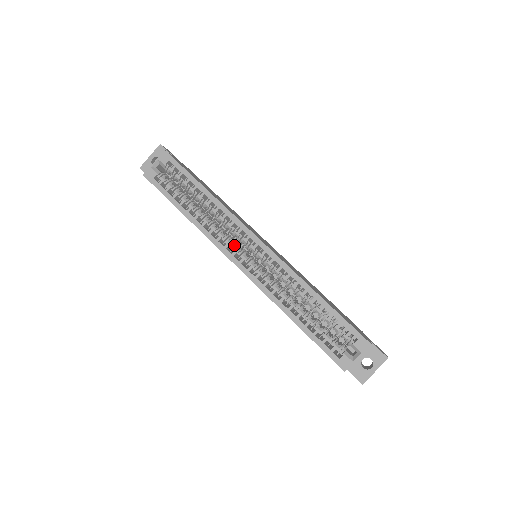
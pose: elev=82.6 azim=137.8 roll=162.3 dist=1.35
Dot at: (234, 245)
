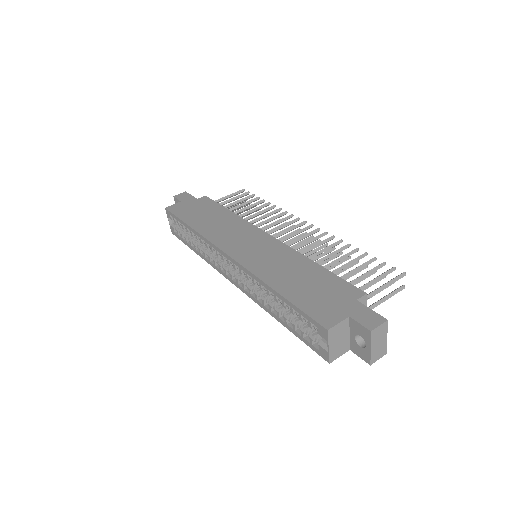
Dot at: occluded
